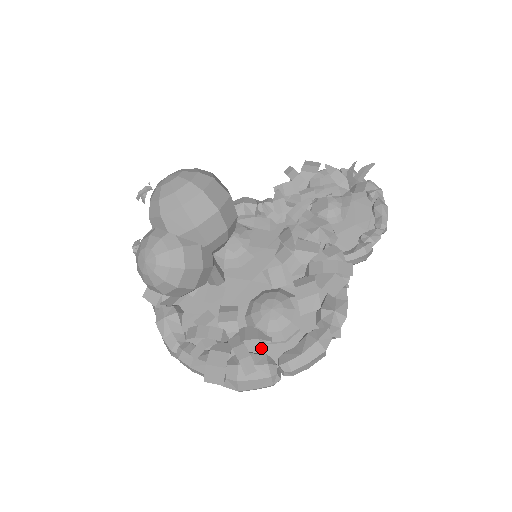
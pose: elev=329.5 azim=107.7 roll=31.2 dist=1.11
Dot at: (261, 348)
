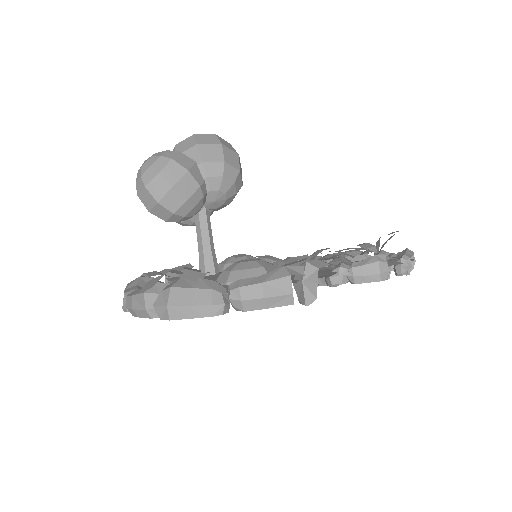
Dot at: occluded
